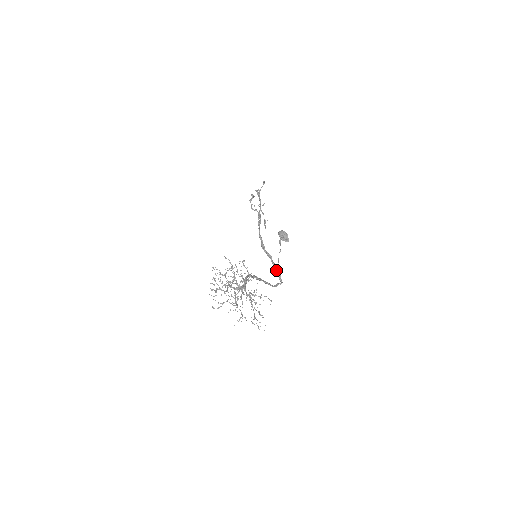
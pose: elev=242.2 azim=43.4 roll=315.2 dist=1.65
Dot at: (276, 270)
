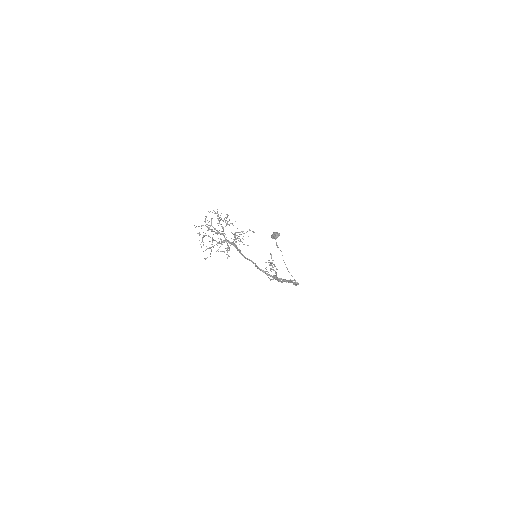
Dot at: occluded
